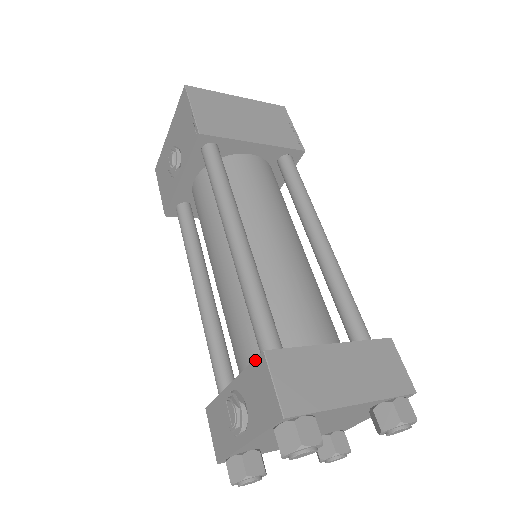
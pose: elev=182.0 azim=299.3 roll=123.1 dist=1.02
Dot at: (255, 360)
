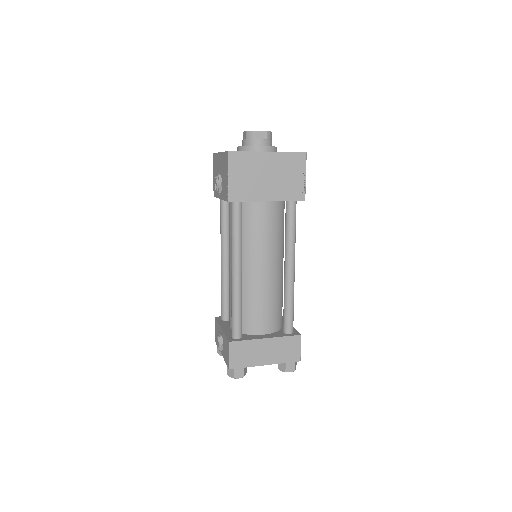
Dot at: (227, 339)
